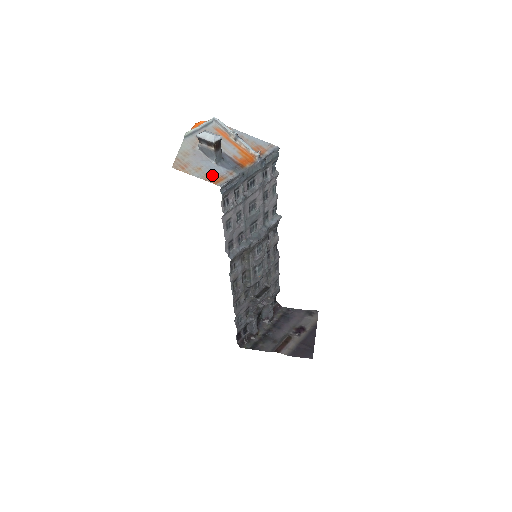
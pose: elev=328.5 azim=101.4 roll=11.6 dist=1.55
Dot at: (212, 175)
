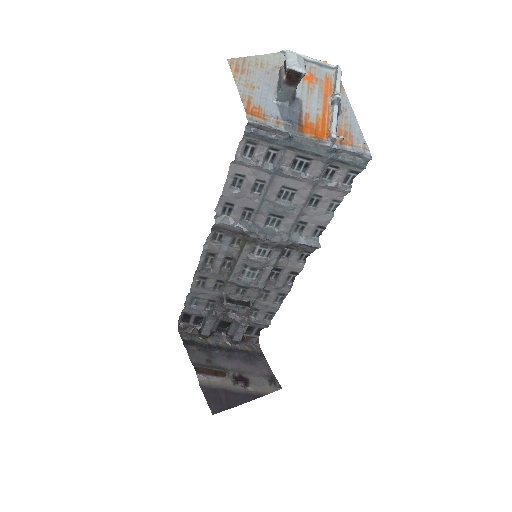
Dot at: (256, 104)
